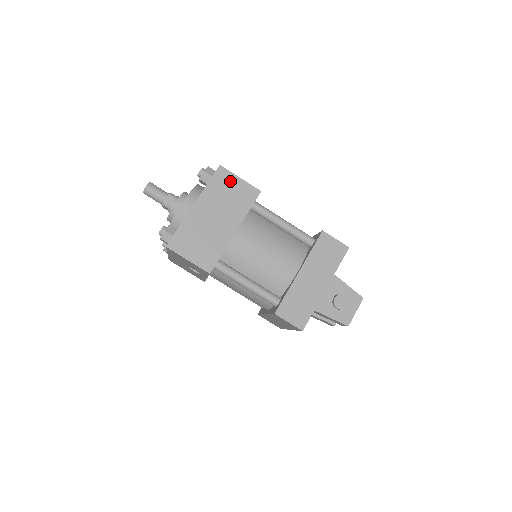
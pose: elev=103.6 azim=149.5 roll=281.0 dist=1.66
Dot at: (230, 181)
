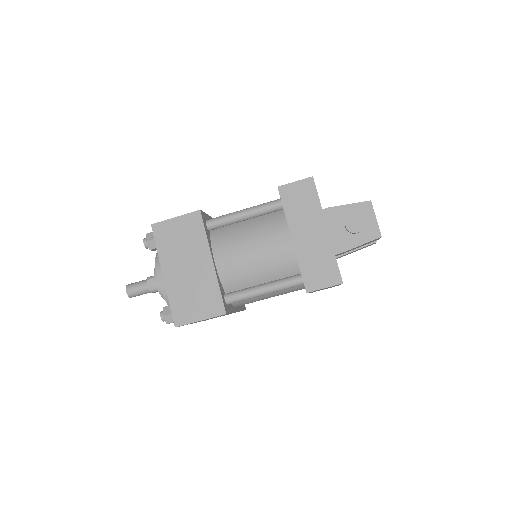
Dot at: (170, 228)
